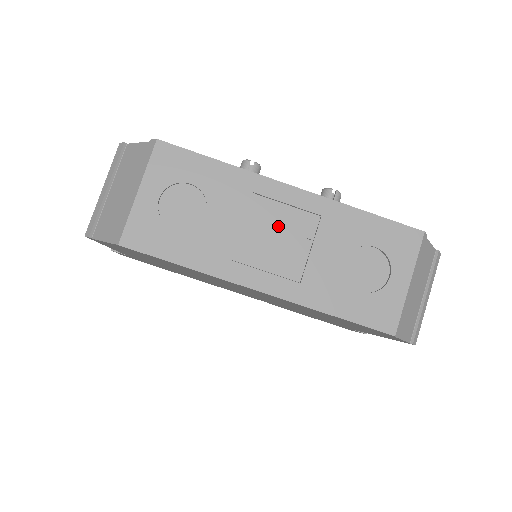
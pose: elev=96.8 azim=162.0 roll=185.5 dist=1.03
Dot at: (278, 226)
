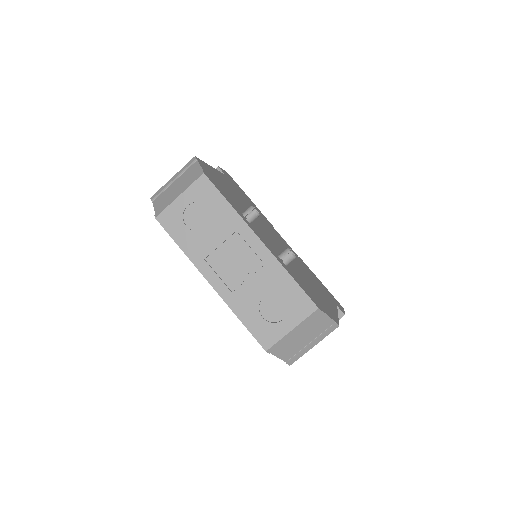
Dot at: (239, 256)
